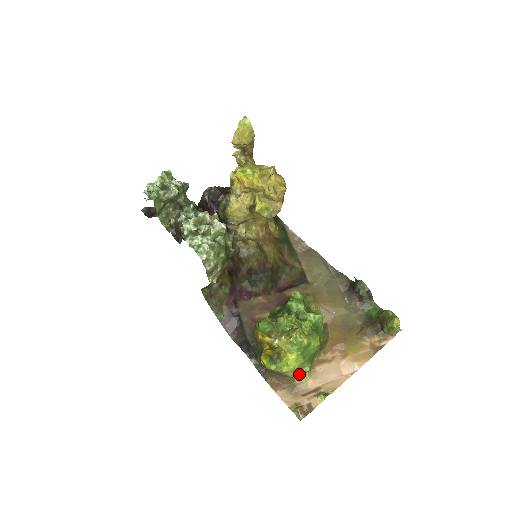
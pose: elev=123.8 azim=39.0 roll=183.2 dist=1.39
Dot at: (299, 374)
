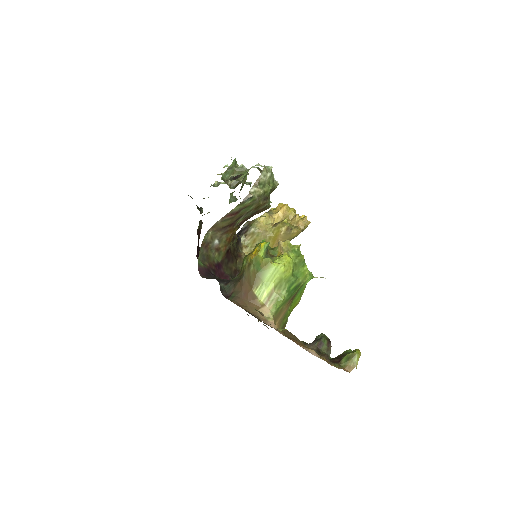
Dot at: (269, 302)
